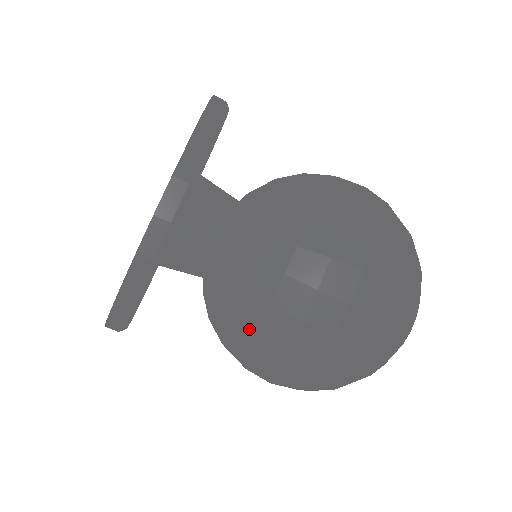
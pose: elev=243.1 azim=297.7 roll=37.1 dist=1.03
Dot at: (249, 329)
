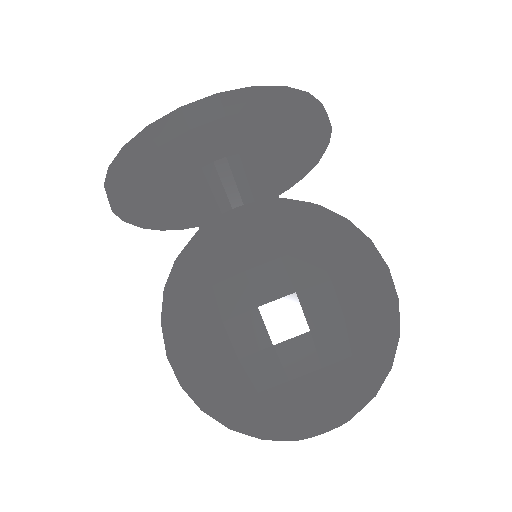
Dot at: (308, 218)
